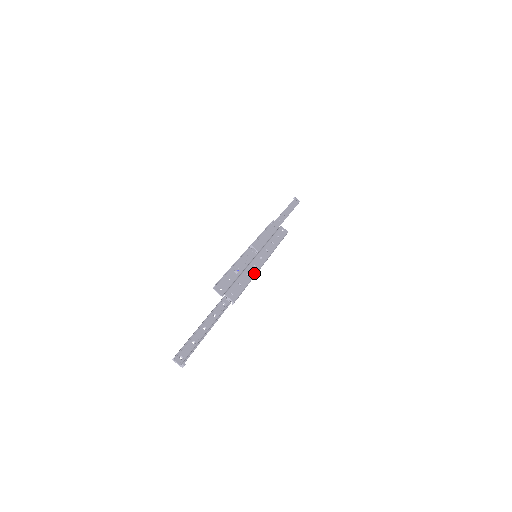
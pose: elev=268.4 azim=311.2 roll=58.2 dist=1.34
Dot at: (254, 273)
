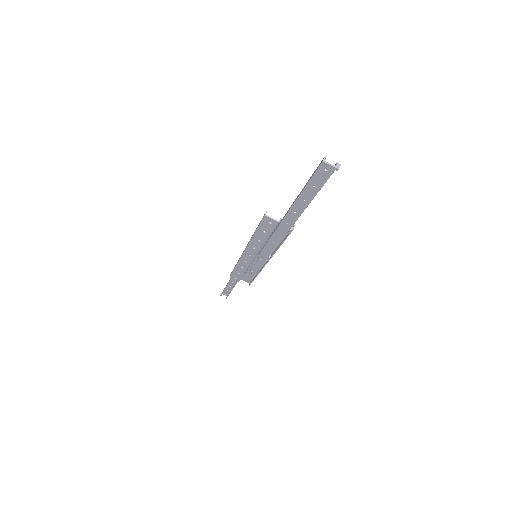
Dot at: occluded
